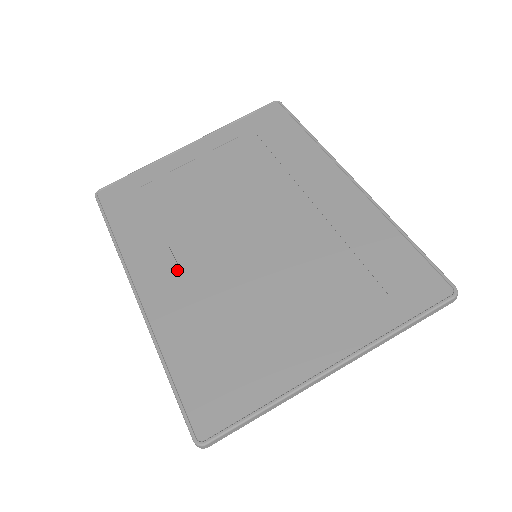
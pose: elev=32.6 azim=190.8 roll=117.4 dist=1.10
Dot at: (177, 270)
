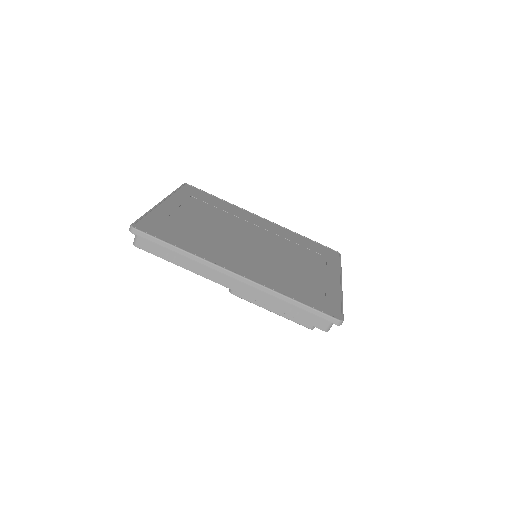
Dot at: (242, 260)
